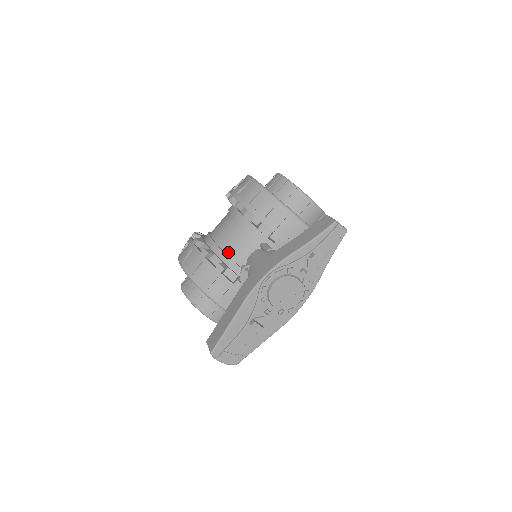
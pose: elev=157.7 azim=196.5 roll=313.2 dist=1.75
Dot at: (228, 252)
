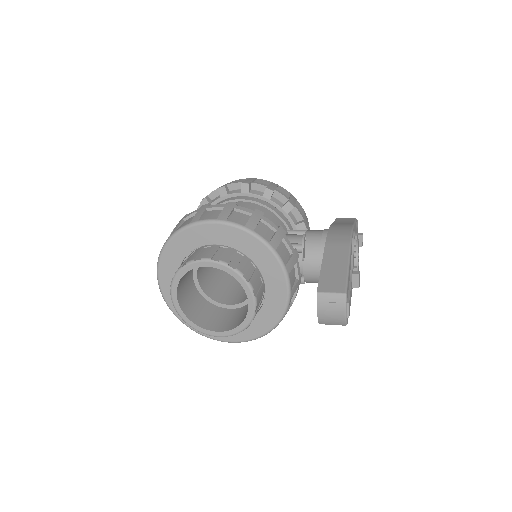
Dot at: occluded
